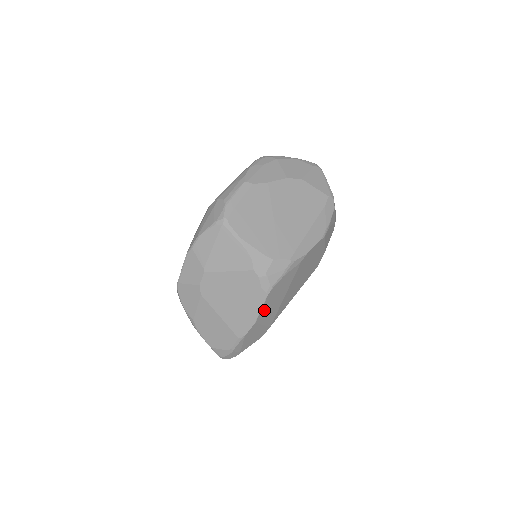
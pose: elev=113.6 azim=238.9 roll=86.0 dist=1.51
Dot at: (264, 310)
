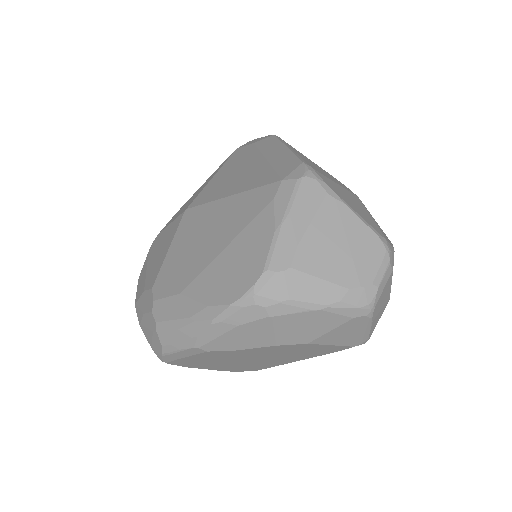
Dot at: occluded
